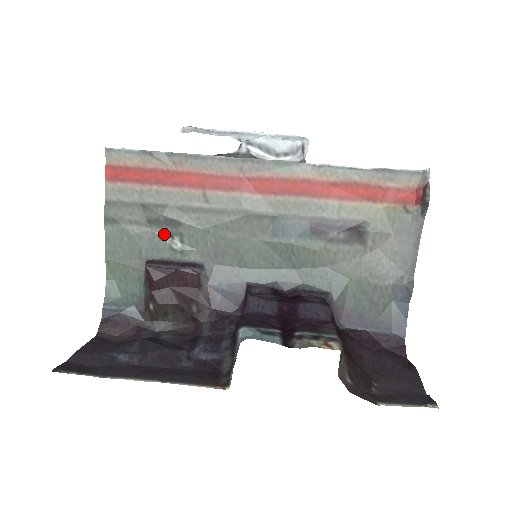
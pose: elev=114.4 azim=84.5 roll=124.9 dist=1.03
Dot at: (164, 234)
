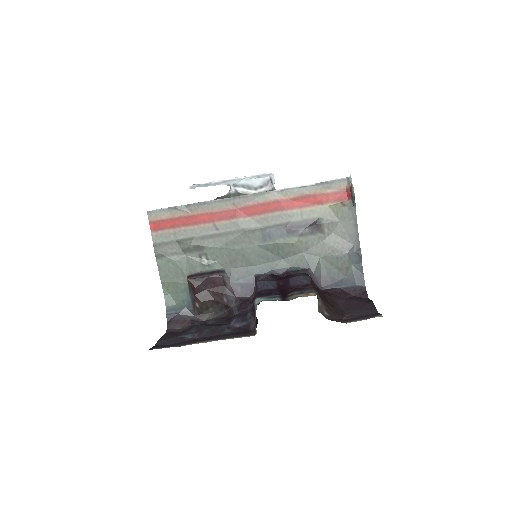
Dot at: (195, 256)
